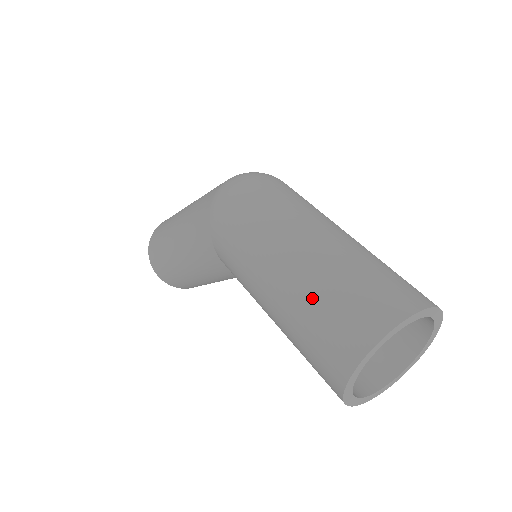
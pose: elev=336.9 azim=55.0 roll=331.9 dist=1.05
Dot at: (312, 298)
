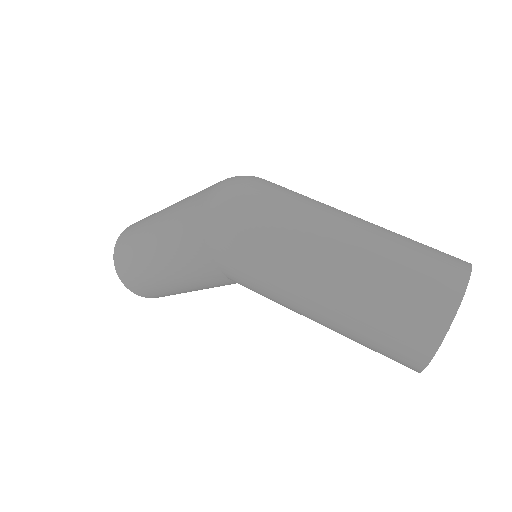
Dot at: (368, 306)
